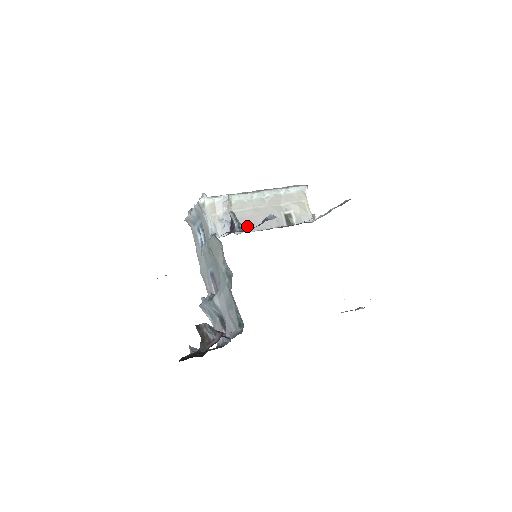
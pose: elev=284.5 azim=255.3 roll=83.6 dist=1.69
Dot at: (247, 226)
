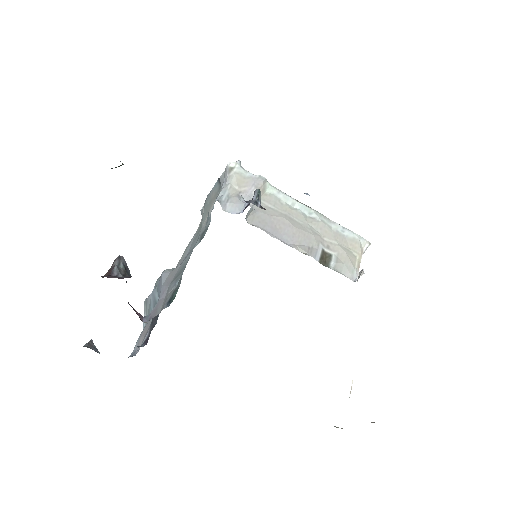
Dot at: (267, 226)
